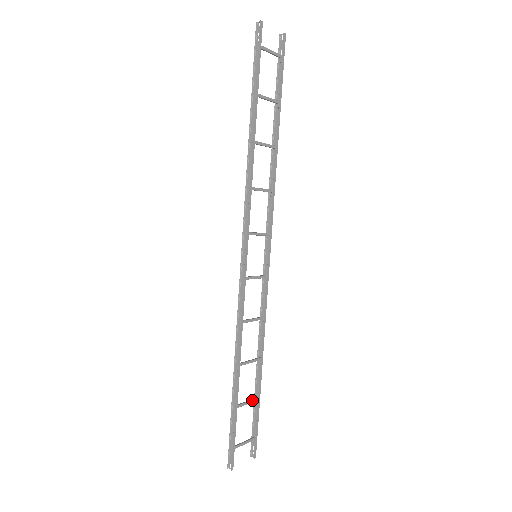
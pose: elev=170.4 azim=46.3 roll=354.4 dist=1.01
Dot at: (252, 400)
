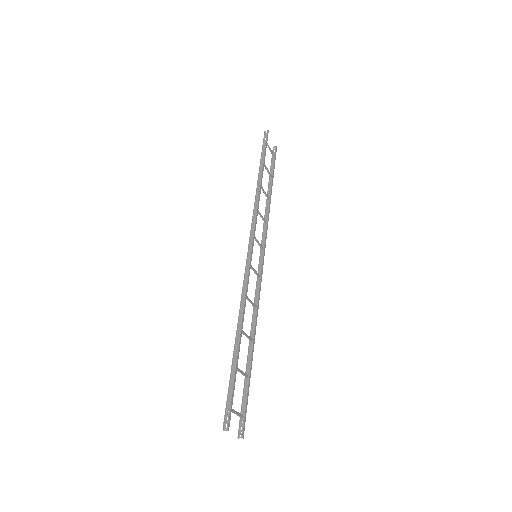
Dot at: (245, 373)
